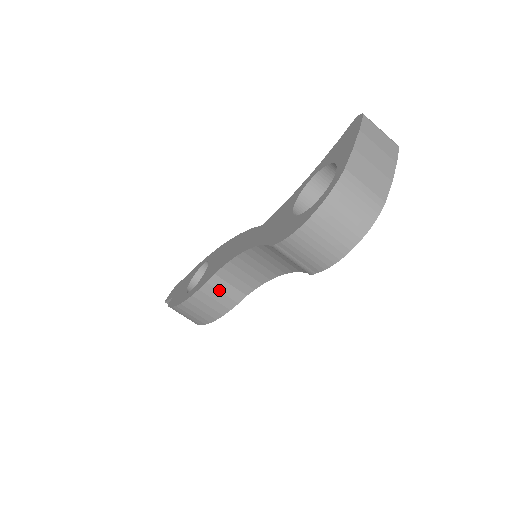
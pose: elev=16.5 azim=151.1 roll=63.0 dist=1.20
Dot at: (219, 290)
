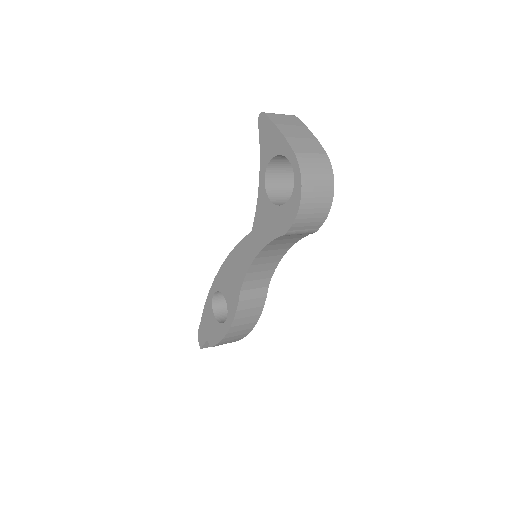
Dot at: (249, 299)
